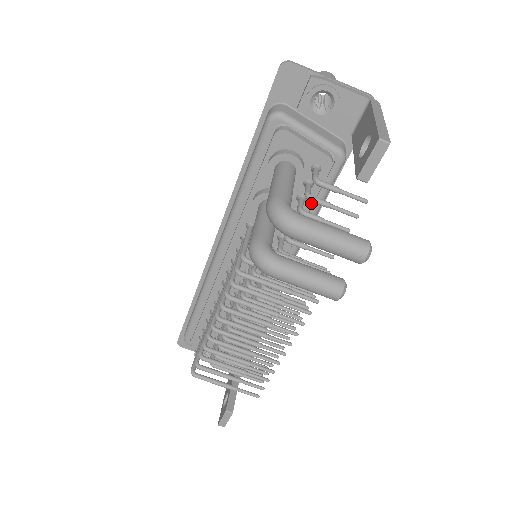
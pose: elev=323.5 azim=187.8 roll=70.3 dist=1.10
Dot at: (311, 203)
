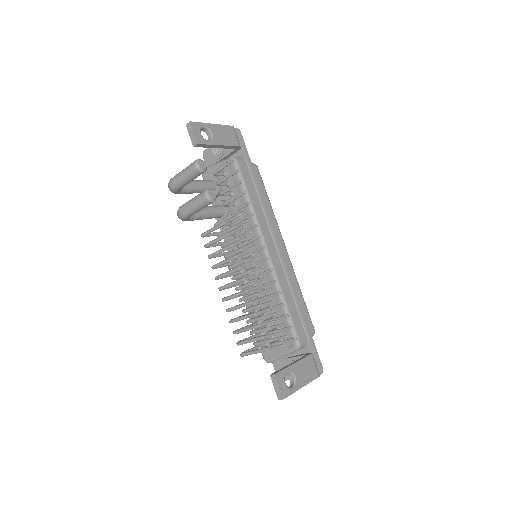
Dot at: (236, 192)
